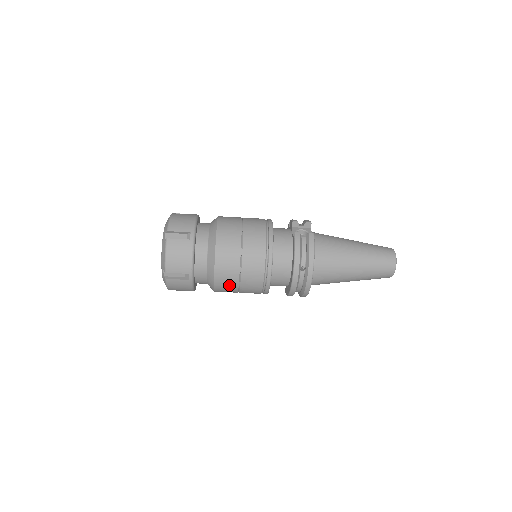
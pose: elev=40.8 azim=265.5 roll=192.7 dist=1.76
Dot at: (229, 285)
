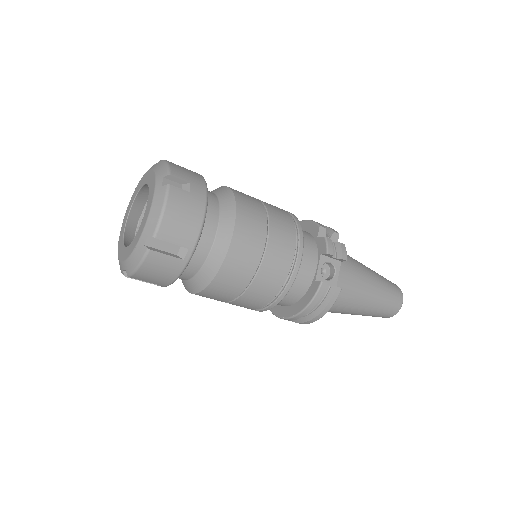
Dot at: occluded
